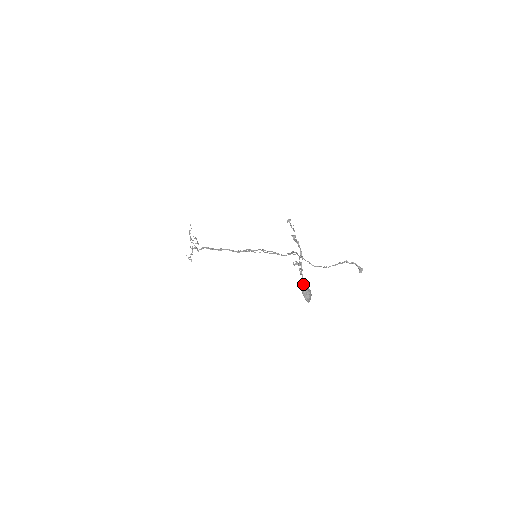
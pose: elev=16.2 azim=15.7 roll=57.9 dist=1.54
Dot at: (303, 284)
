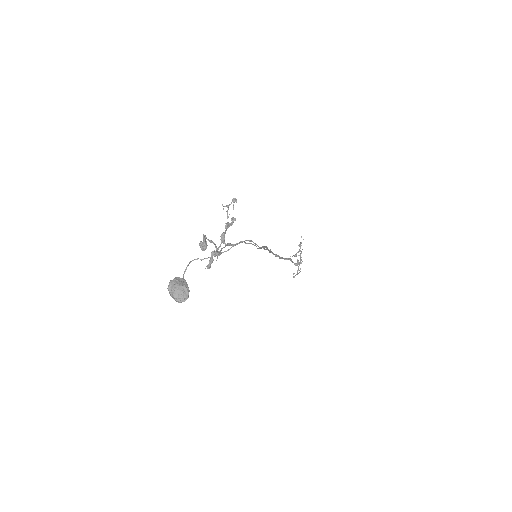
Dot at: (174, 278)
